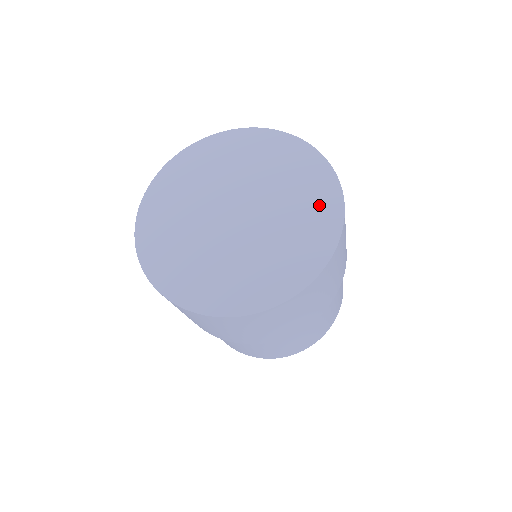
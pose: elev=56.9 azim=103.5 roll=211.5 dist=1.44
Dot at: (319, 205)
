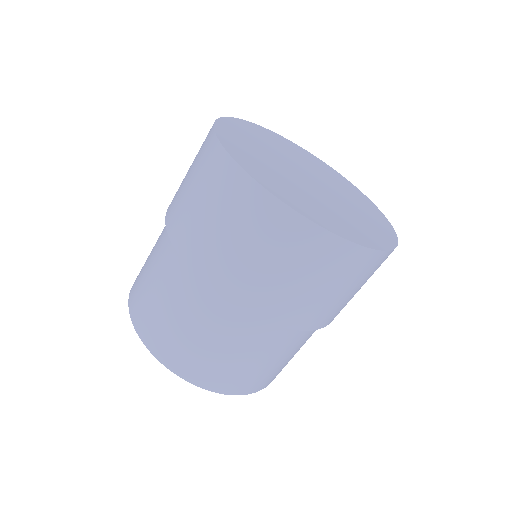
Dot at: (378, 222)
